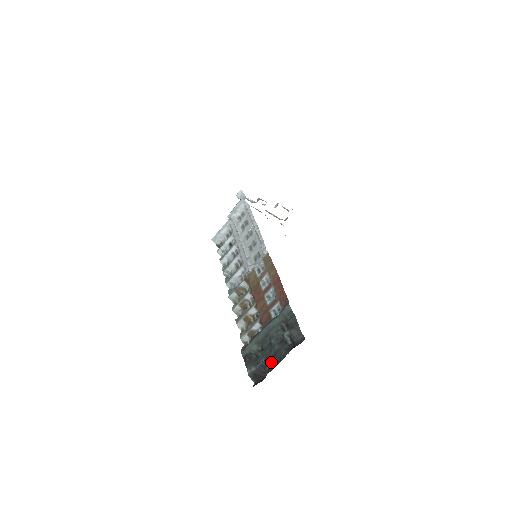
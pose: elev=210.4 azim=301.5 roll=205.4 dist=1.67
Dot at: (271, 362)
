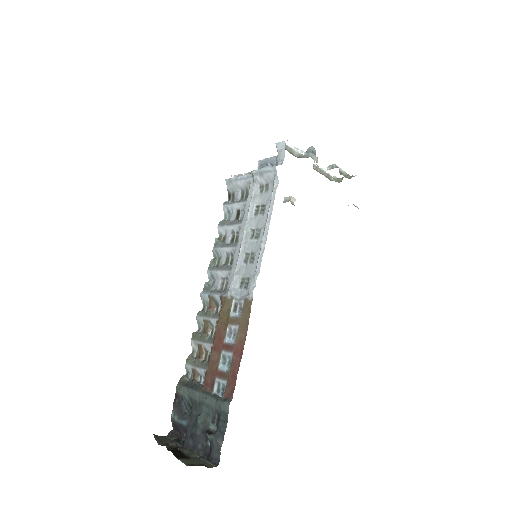
Dot at: (188, 438)
